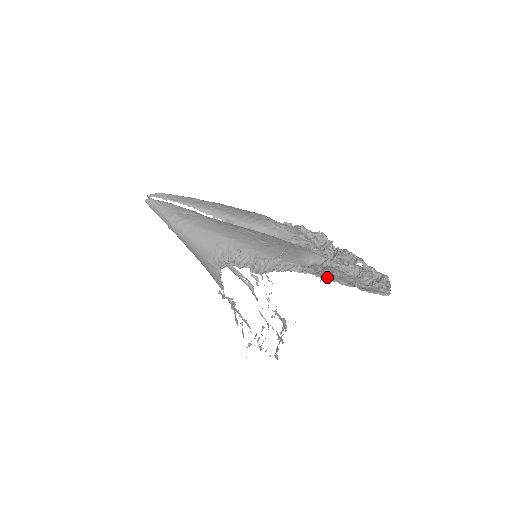
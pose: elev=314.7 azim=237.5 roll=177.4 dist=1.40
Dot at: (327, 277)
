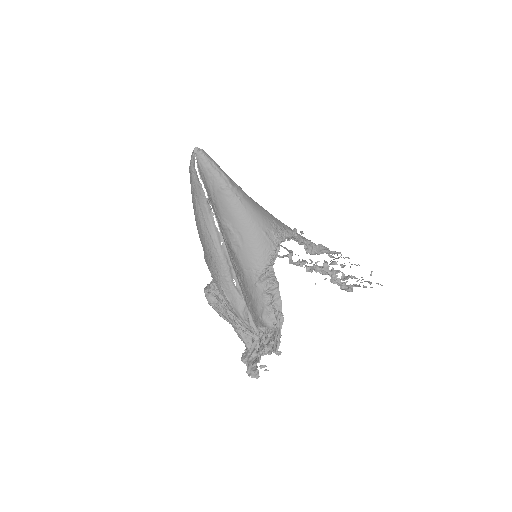
Dot at: (359, 265)
